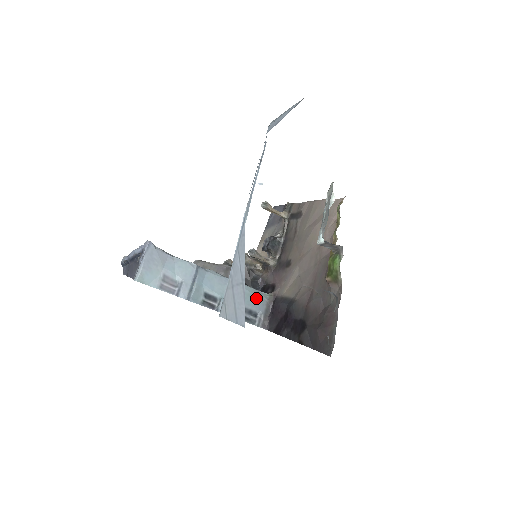
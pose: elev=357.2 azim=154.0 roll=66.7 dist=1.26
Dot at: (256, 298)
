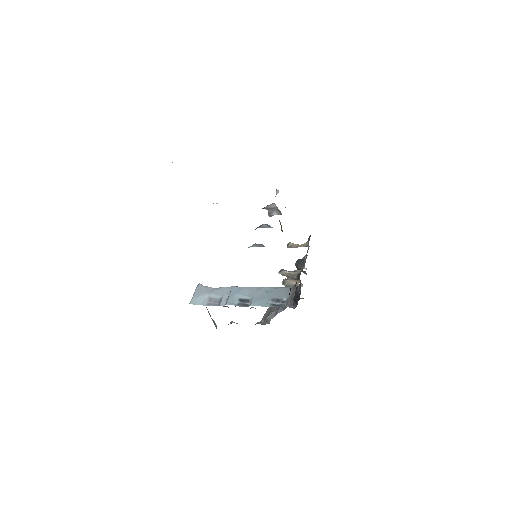
Dot at: (281, 291)
